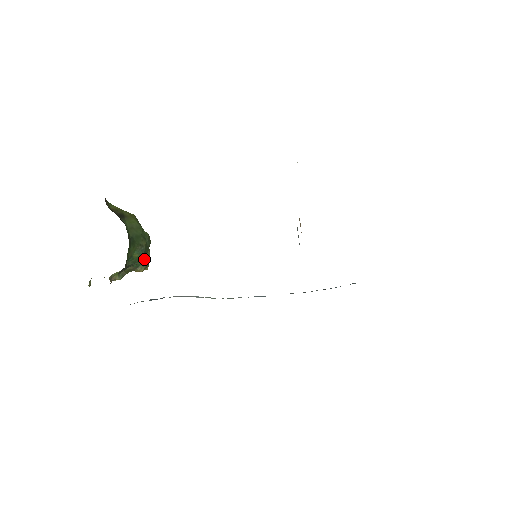
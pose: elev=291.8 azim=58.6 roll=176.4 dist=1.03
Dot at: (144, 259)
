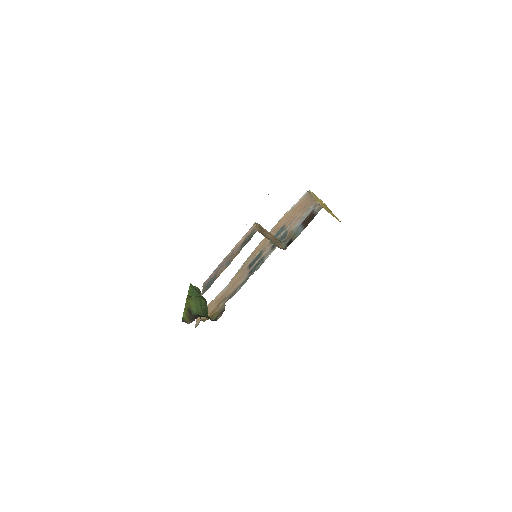
Dot at: (206, 301)
